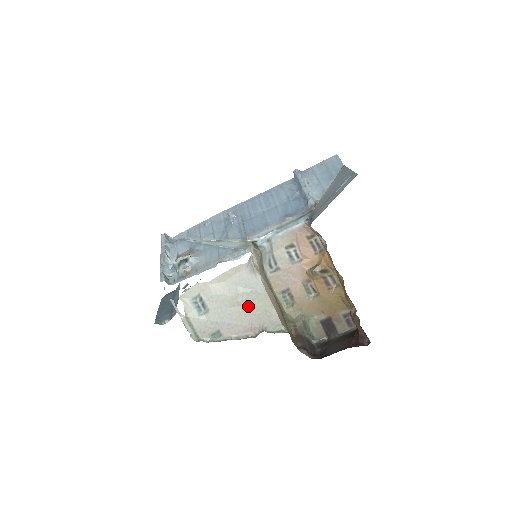
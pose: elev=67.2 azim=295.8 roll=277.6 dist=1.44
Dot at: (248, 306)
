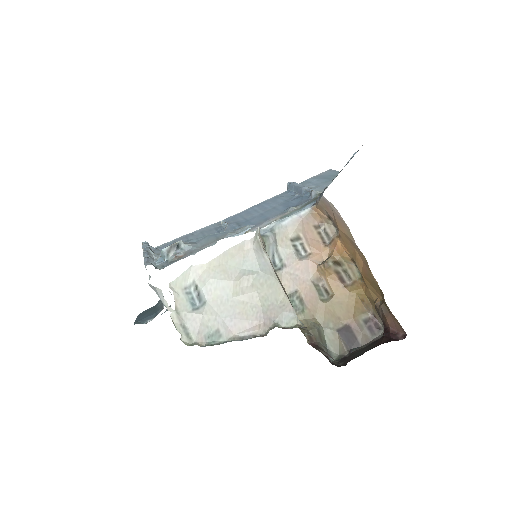
Dot at: (255, 294)
